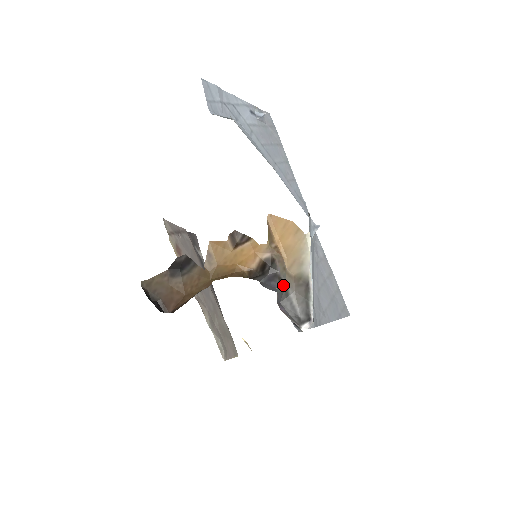
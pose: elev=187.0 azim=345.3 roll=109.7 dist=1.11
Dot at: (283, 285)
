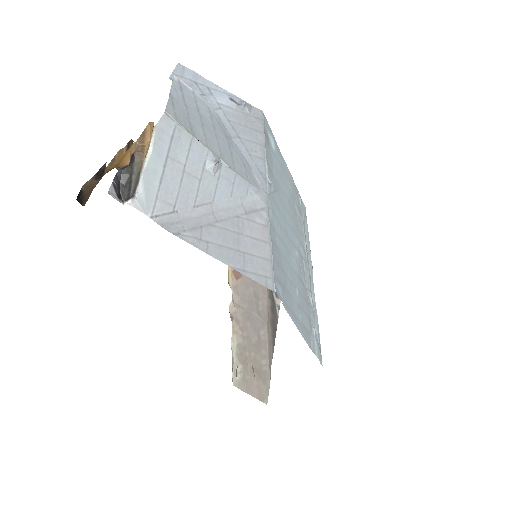
Dot at: (132, 171)
